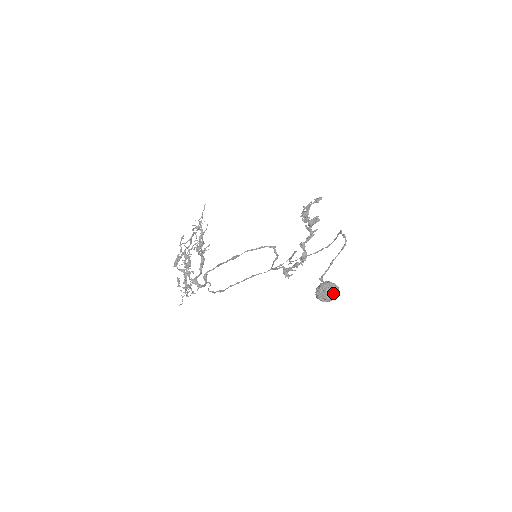
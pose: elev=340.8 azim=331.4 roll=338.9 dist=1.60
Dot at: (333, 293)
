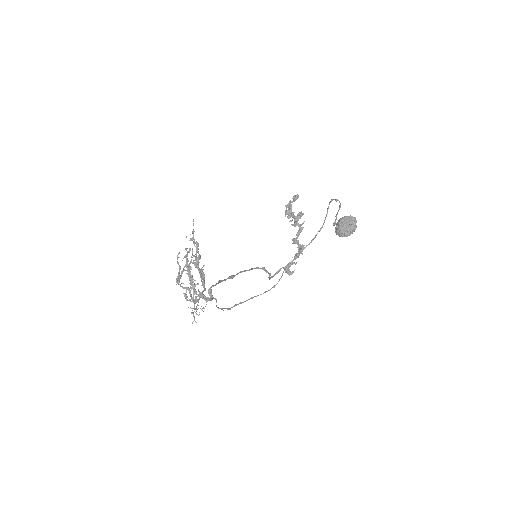
Dot at: (353, 222)
